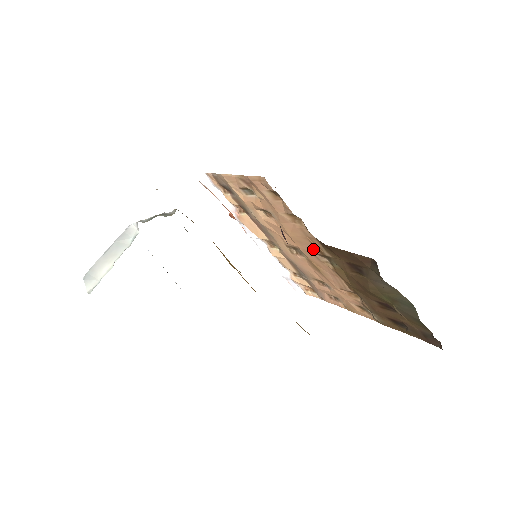
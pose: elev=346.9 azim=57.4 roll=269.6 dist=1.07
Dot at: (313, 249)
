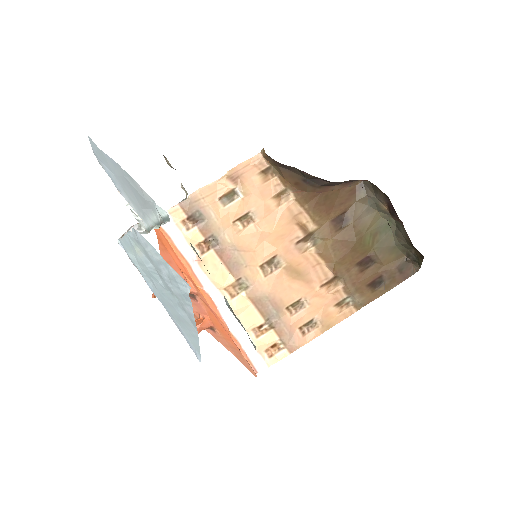
Dot at: (296, 235)
